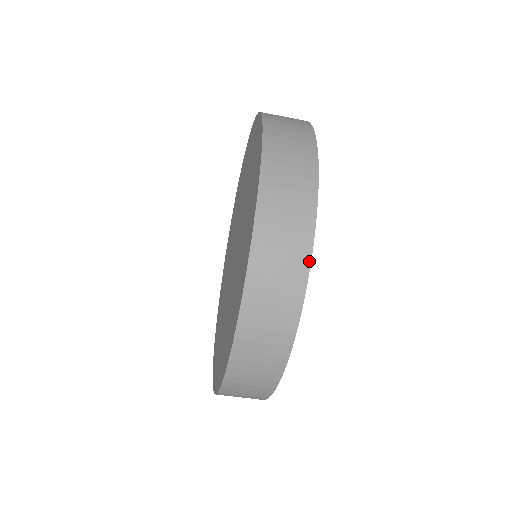
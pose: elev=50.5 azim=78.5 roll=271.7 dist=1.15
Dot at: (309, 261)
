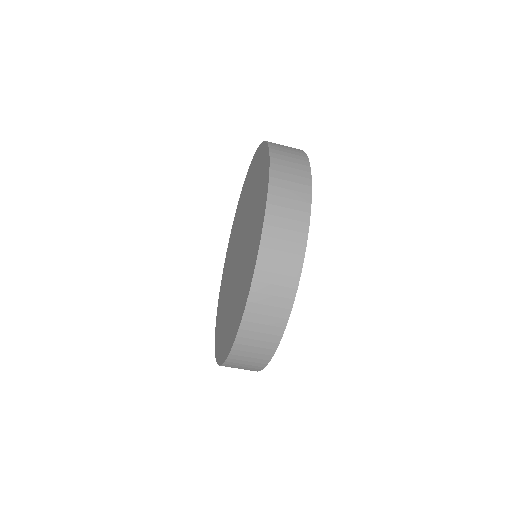
Dot at: (270, 359)
